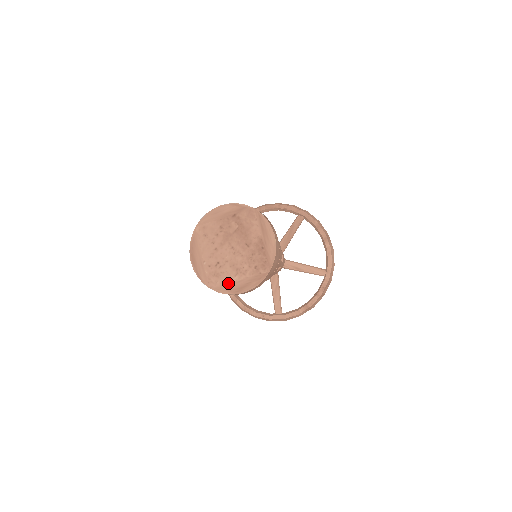
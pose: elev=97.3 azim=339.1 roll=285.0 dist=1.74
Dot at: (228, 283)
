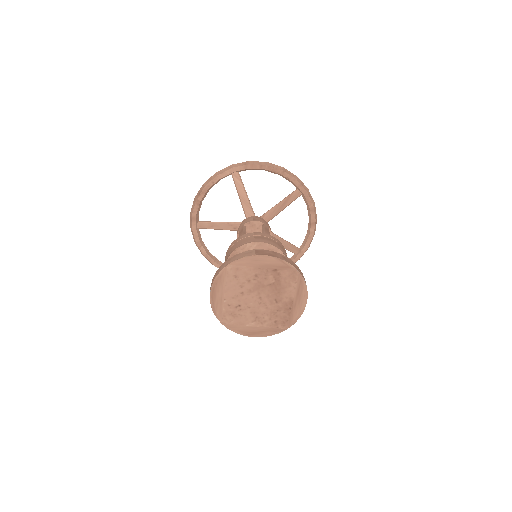
Dot at: (242, 325)
